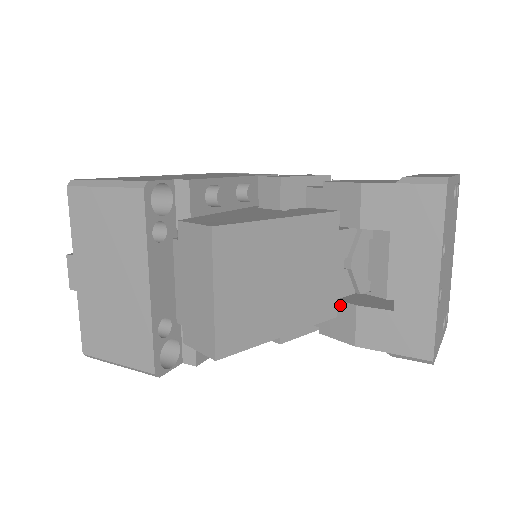
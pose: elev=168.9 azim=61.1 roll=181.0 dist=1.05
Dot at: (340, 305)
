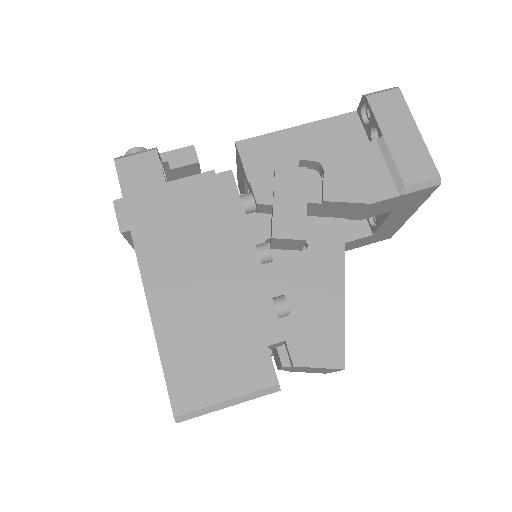
Dot at: occluded
